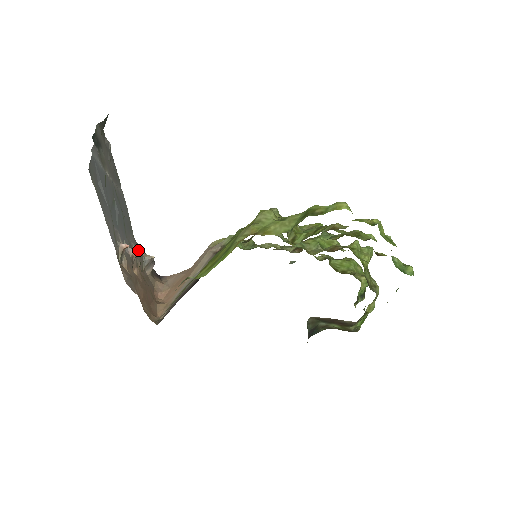
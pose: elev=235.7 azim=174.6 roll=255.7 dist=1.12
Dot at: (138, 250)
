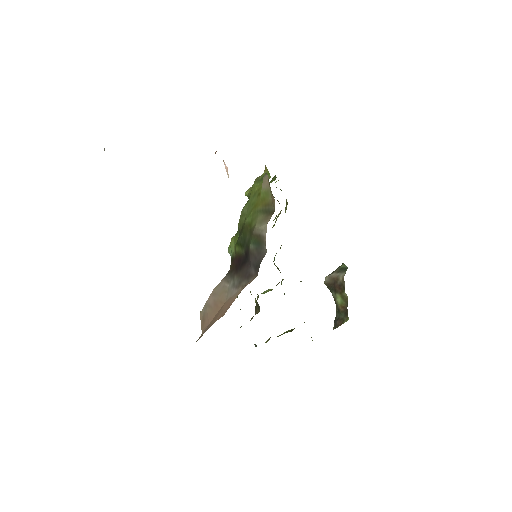
Dot at: occluded
